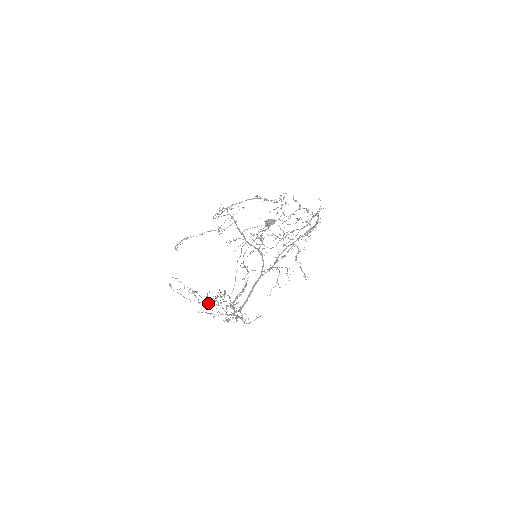
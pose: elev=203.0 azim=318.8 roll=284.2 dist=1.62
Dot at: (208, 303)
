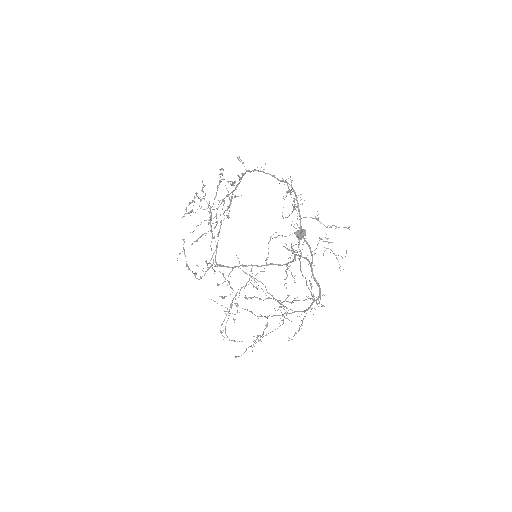
Dot at: (267, 324)
